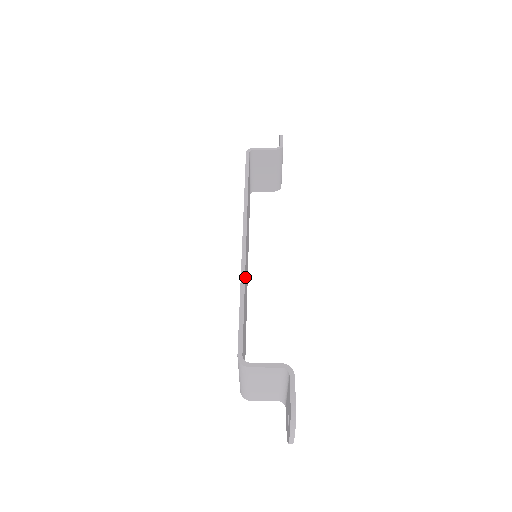
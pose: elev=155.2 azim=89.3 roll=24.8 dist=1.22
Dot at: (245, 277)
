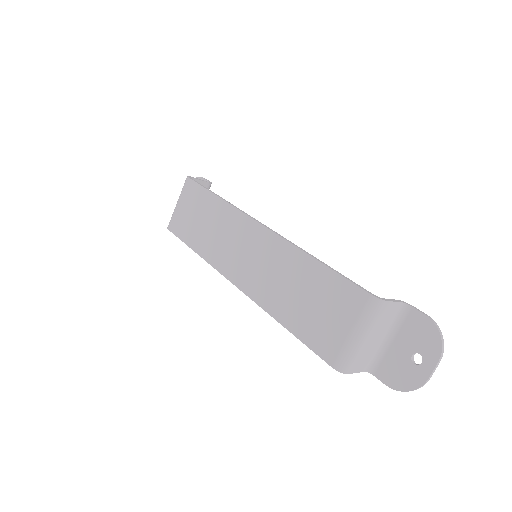
Dot at: (292, 254)
